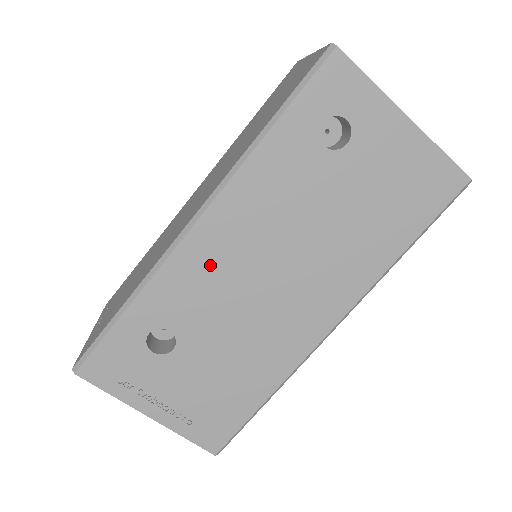
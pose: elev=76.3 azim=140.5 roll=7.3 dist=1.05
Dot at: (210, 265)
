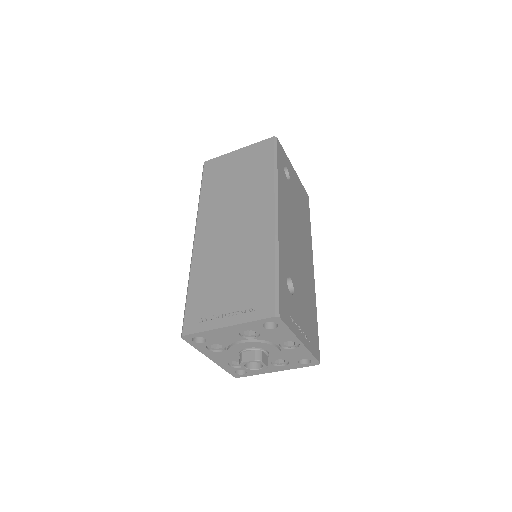
Dot at: (286, 236)
